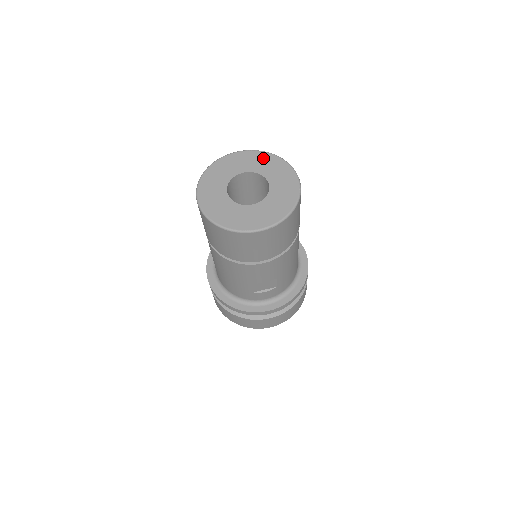
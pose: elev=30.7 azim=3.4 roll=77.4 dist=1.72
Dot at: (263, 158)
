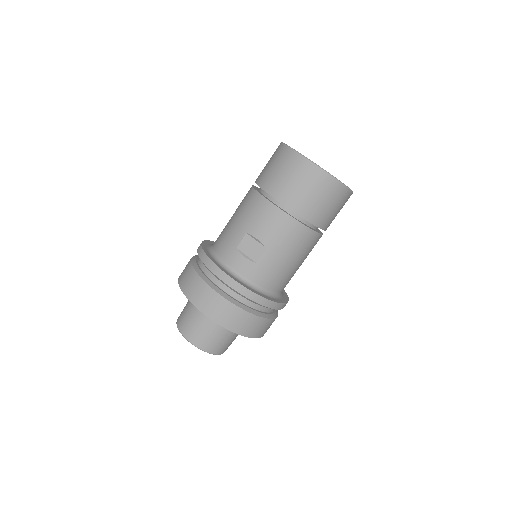
Dot at: occluded
